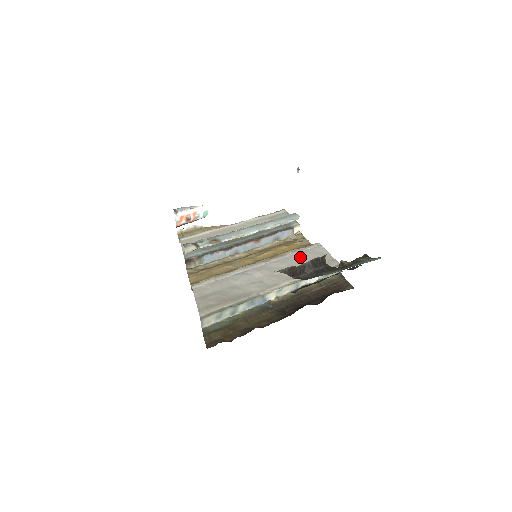
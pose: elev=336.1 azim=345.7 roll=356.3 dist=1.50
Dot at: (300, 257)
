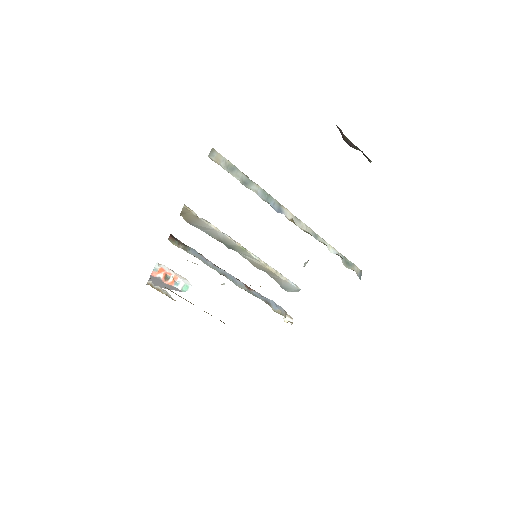
Dot at: occluded
